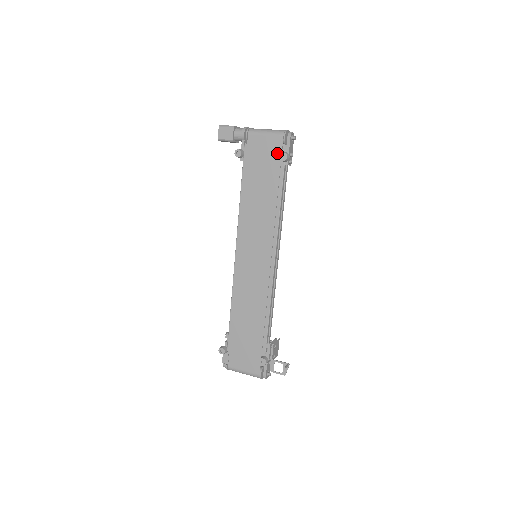
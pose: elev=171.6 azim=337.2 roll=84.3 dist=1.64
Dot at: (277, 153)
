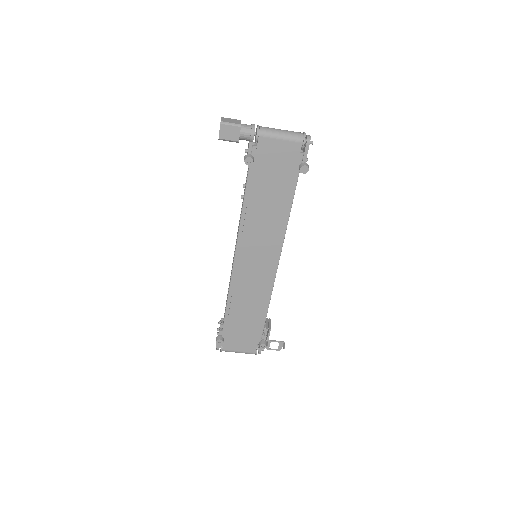
Dot at: (293, 160)
